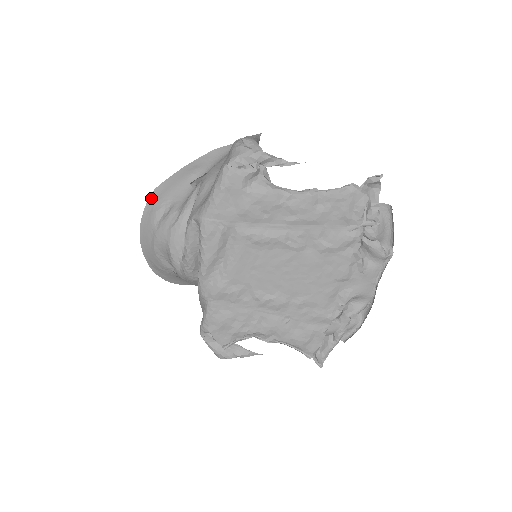
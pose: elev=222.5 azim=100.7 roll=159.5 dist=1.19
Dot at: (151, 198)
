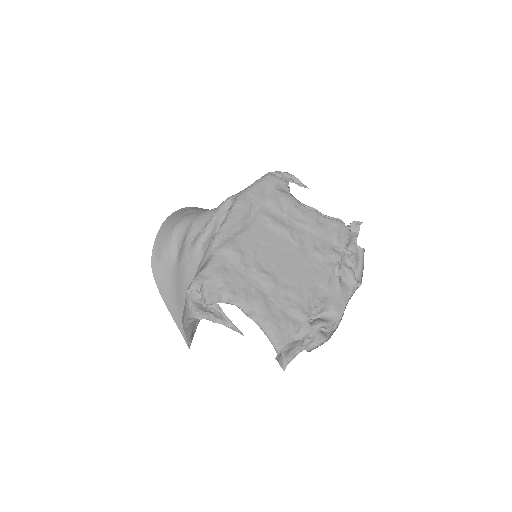
Dot at: (184, 208)
